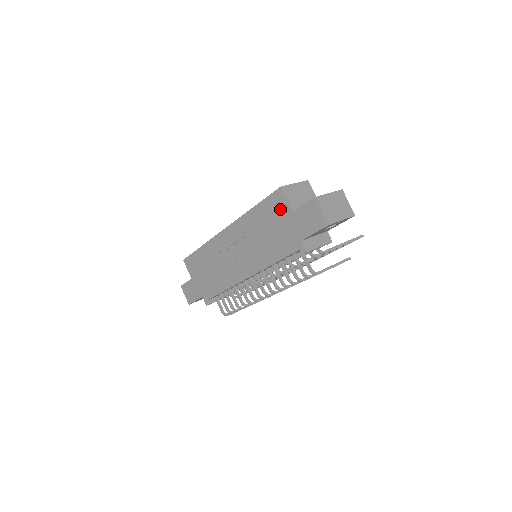
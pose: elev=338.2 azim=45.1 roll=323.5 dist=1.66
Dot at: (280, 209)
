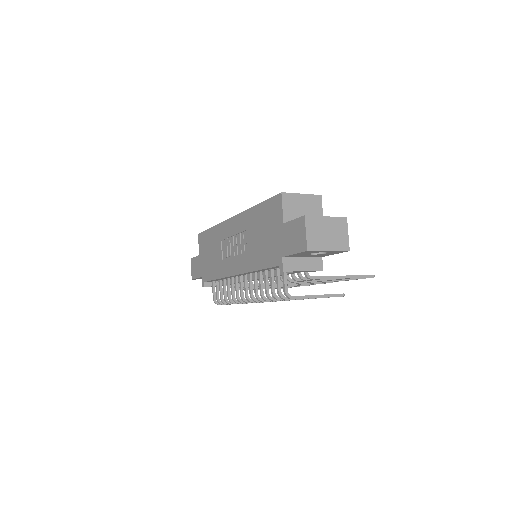
Dot at: (275, 216)
